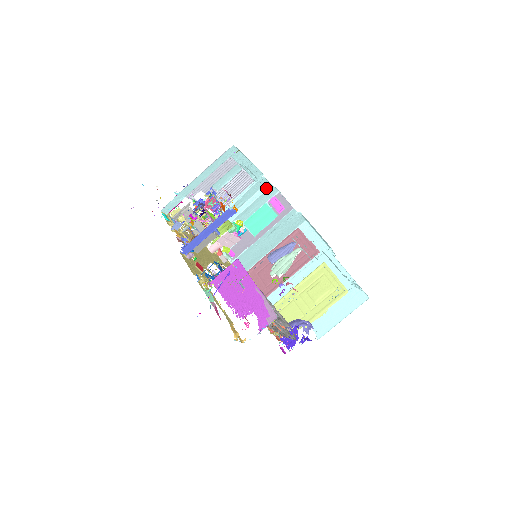
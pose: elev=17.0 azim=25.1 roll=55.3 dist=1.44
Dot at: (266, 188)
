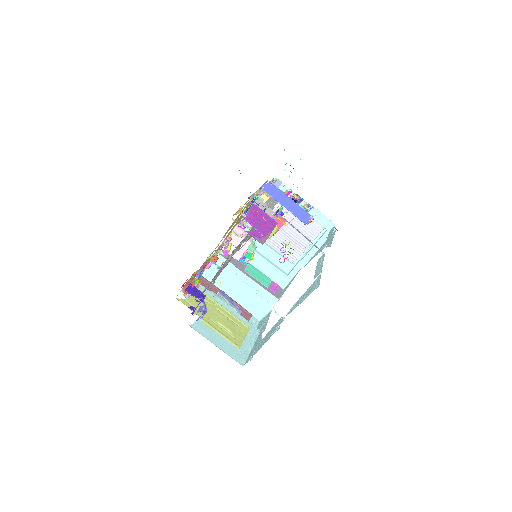
Dot at: (287, 275)
